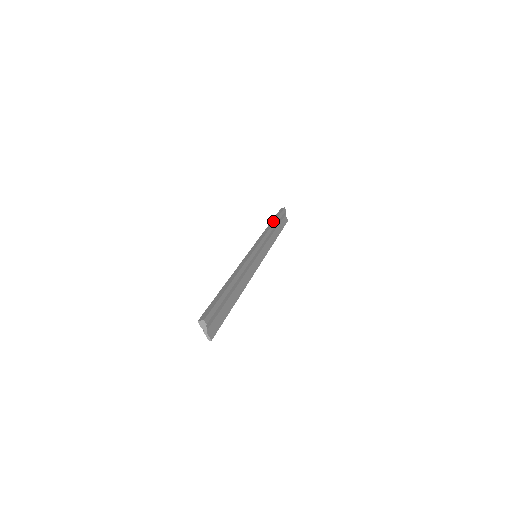
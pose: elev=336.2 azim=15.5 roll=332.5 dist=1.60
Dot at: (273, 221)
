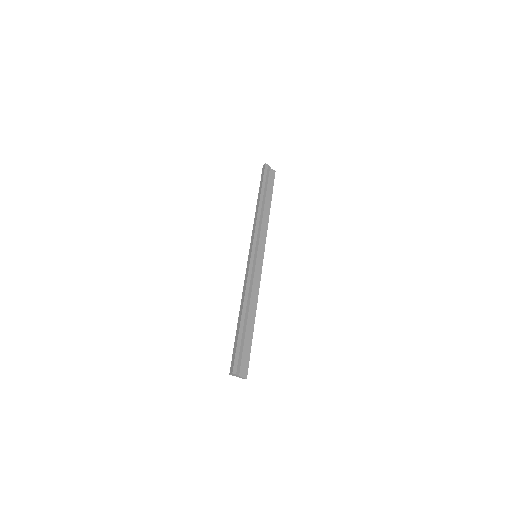
Dot at: (259, 196)
